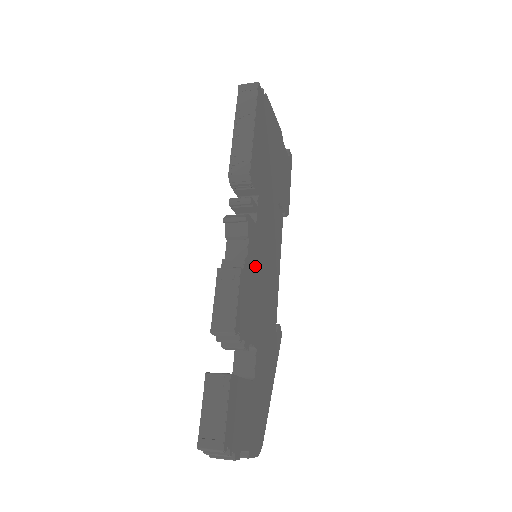
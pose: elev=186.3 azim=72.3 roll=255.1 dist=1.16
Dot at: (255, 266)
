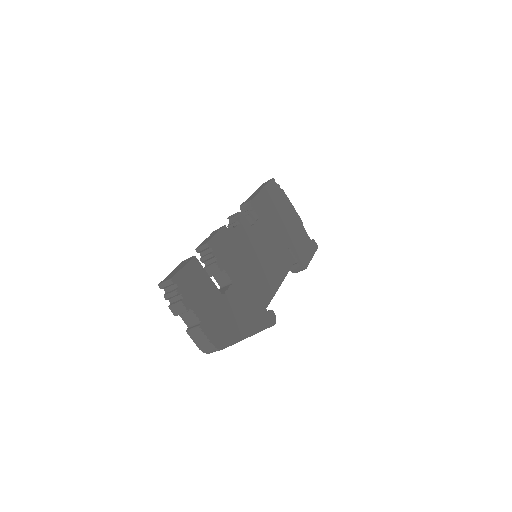
Dot at: (244, 243)
